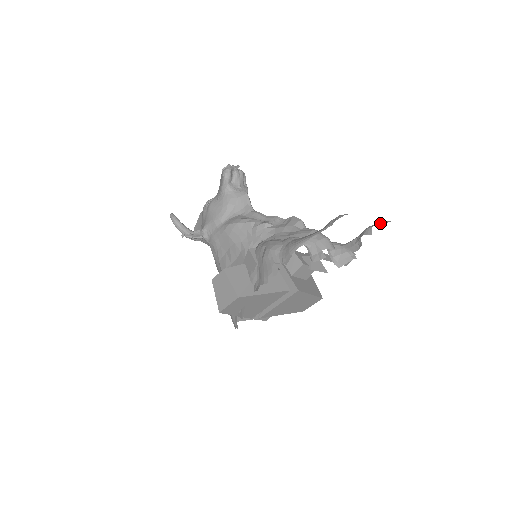
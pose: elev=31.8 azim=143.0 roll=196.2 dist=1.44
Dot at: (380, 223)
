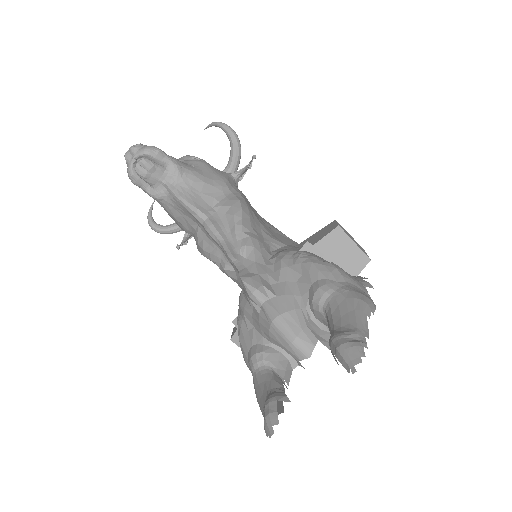
Dot at: (339, 359)
